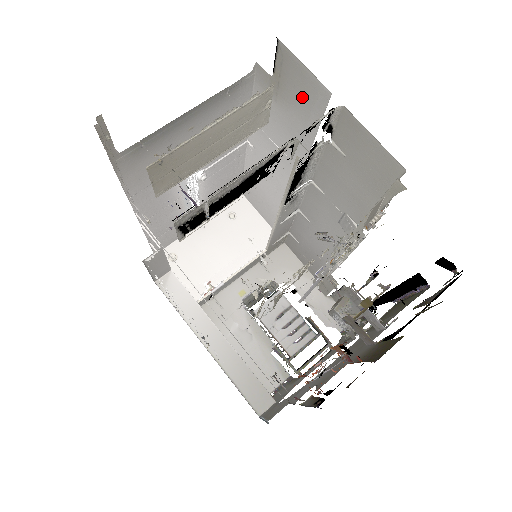
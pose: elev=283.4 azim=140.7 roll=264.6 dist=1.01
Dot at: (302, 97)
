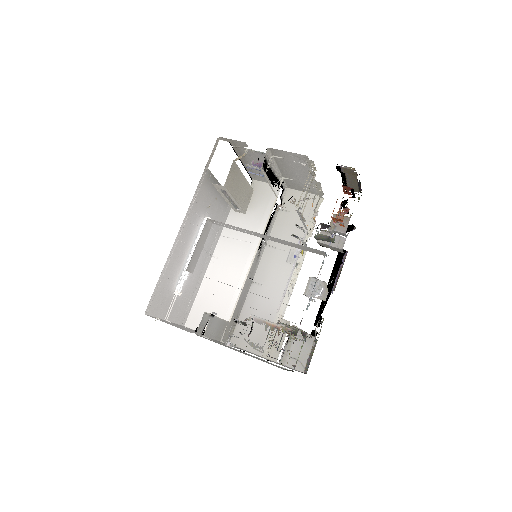
Dot at: (264, 198)
